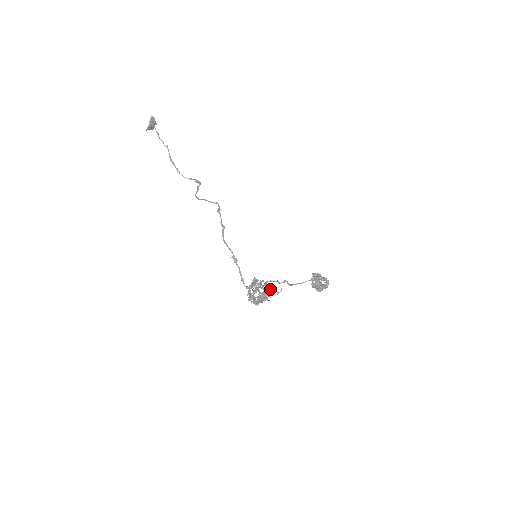
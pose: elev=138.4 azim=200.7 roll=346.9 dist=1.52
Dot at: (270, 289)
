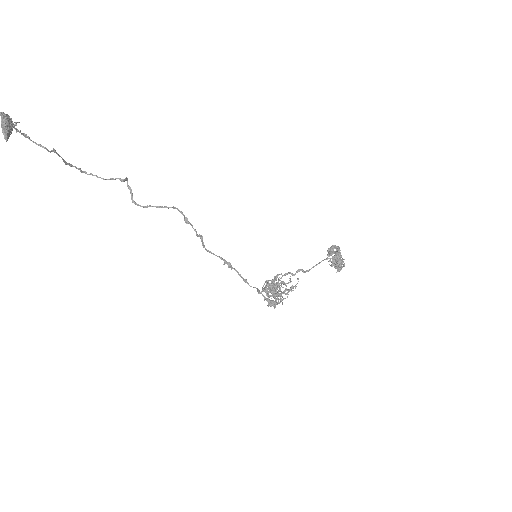
Dot at: occluded
